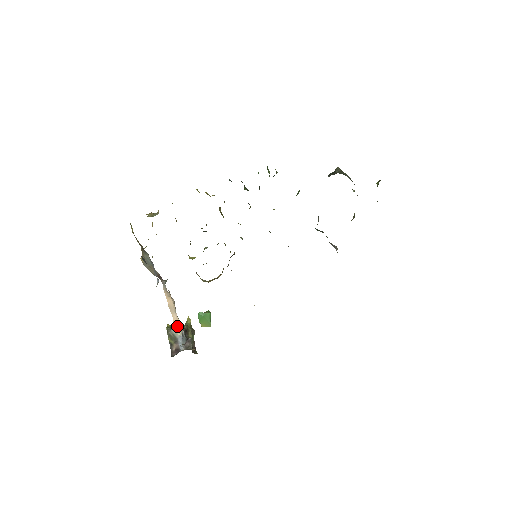
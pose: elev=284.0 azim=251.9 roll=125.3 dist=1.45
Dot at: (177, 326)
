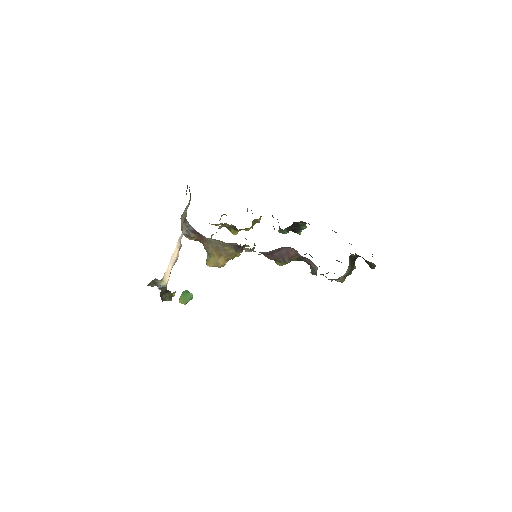
Dot at: (164, 279)
